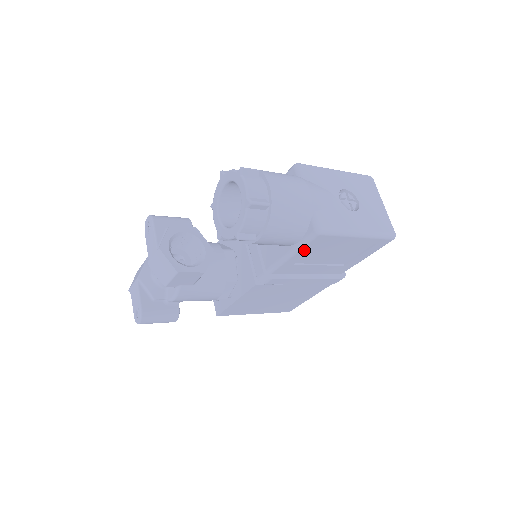
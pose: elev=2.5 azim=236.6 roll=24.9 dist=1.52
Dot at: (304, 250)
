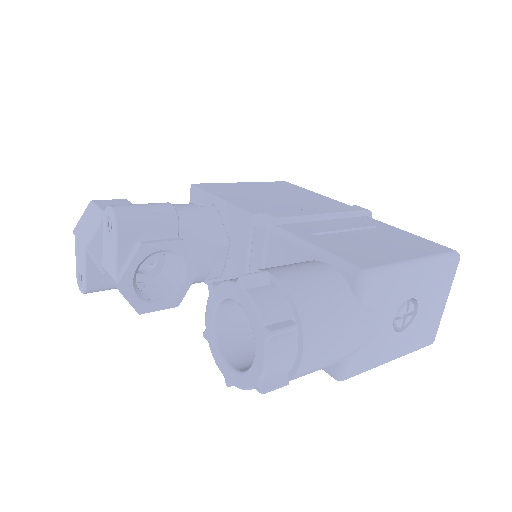
Dot at: occluded
